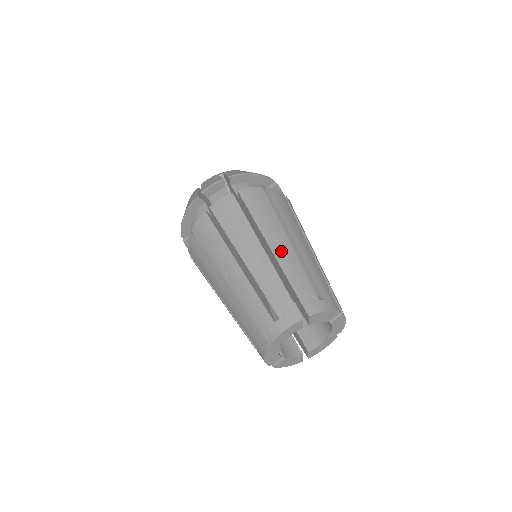
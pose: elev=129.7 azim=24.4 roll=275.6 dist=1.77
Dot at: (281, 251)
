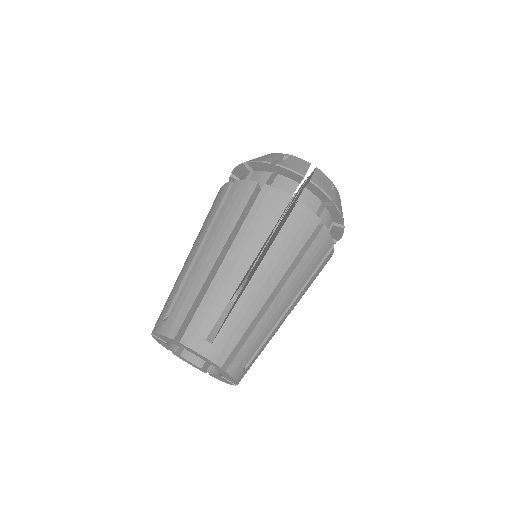
Dot at: (229, 269)
